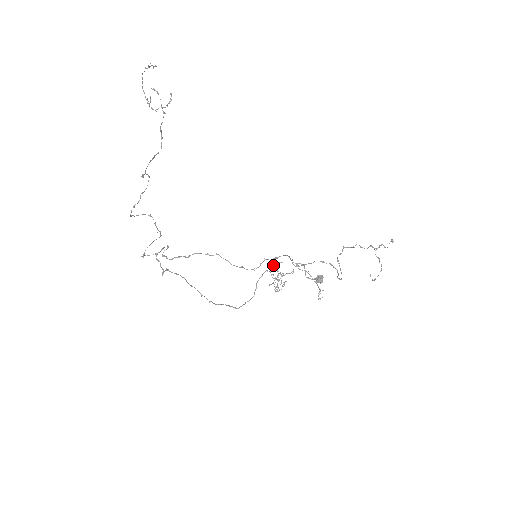
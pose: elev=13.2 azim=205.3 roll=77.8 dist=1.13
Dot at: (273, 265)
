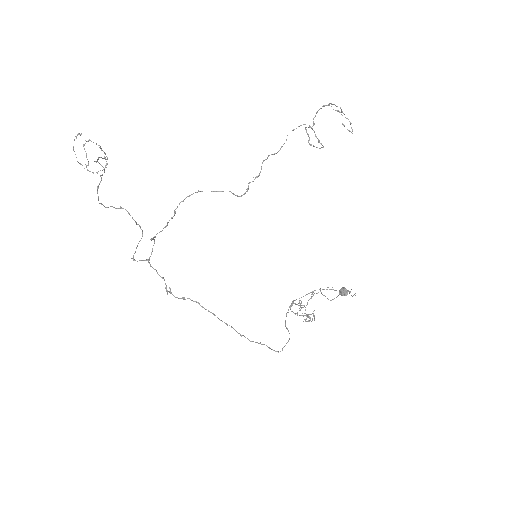
Dot at: (290, 305)
